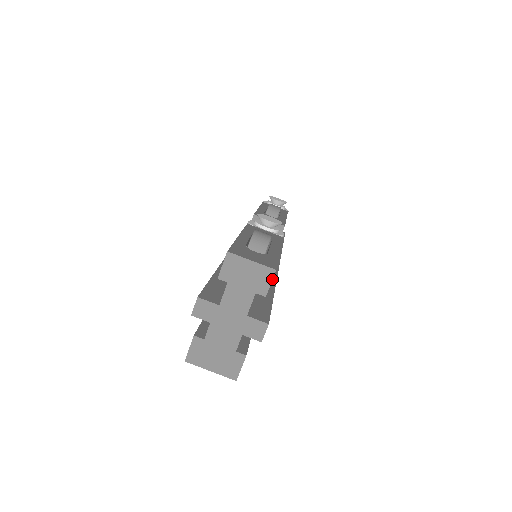
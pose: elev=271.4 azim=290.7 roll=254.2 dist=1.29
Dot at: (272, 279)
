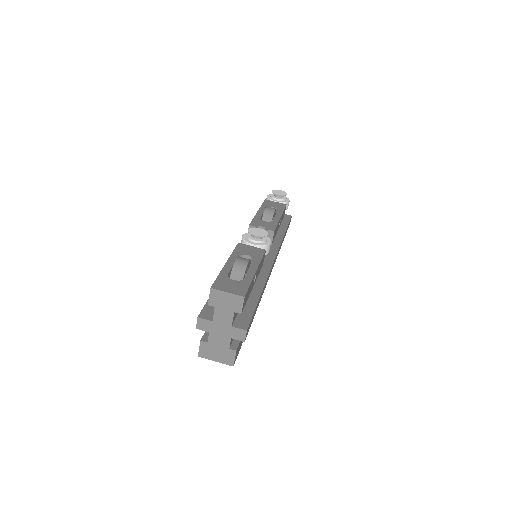
Dot at: (243, 303)
